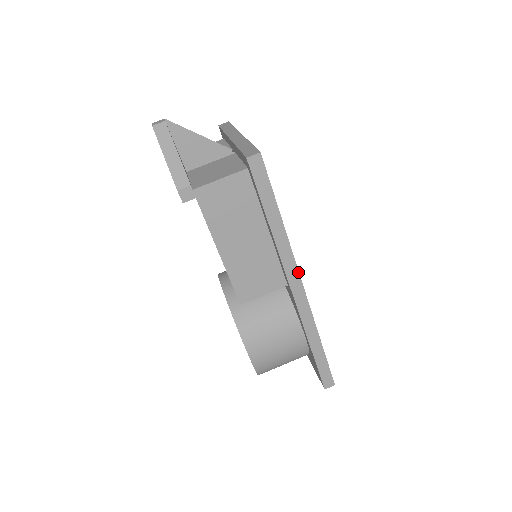
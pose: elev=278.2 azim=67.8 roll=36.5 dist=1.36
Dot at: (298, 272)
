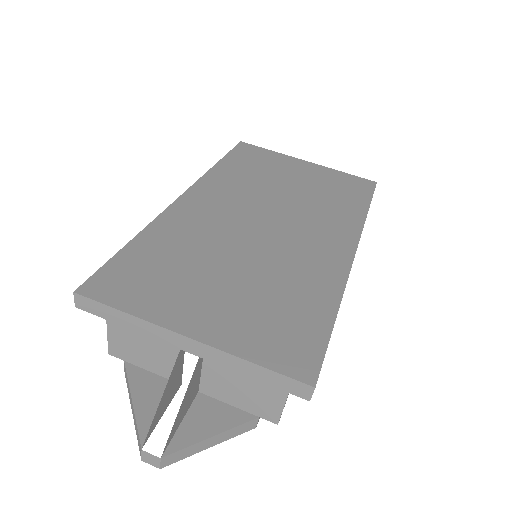
Dot at: occluded
